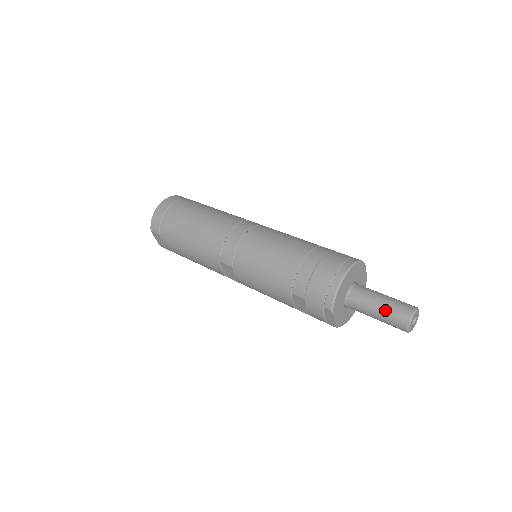
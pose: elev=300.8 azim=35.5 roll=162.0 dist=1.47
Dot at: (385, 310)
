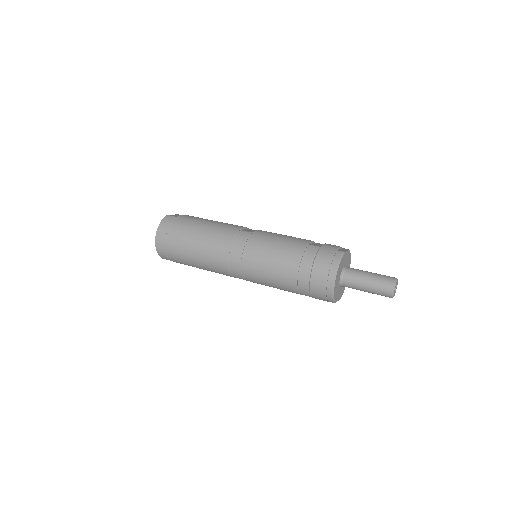
Dot at: (372, 291)
